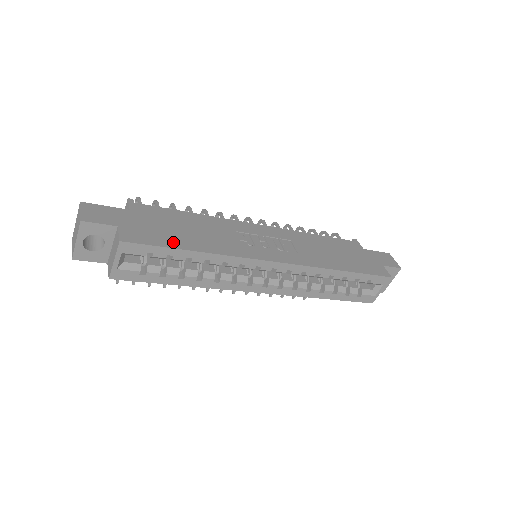
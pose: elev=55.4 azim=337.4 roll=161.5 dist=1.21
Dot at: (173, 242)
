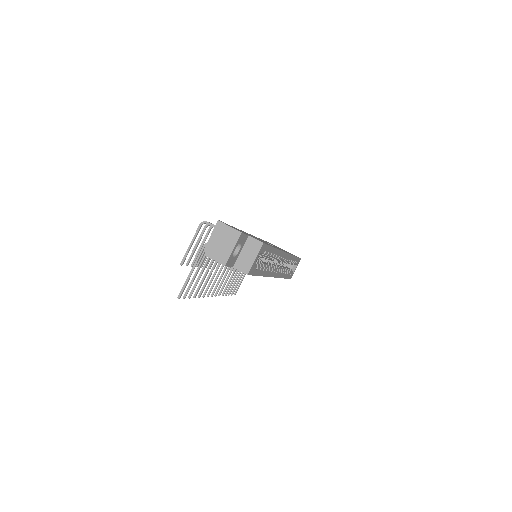
Dot at: occluded
